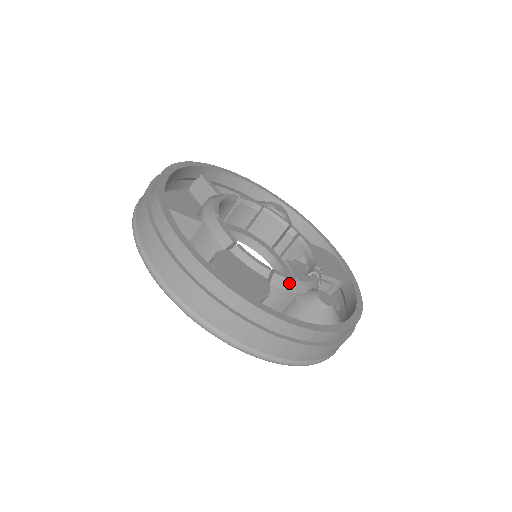
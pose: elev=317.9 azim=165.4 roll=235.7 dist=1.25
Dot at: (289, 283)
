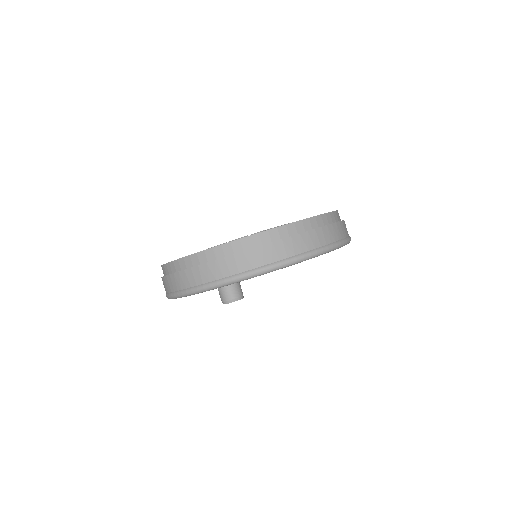
Dot at: occluded
